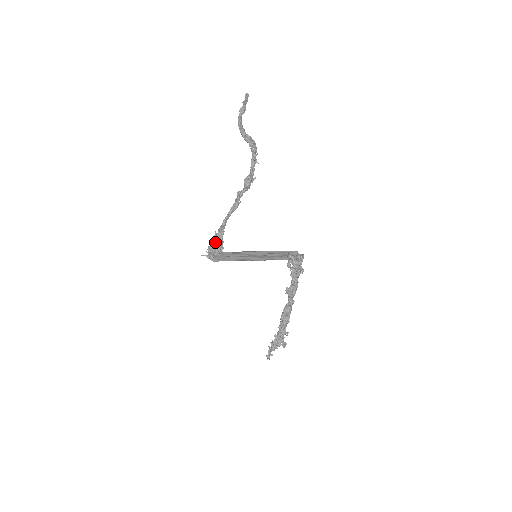
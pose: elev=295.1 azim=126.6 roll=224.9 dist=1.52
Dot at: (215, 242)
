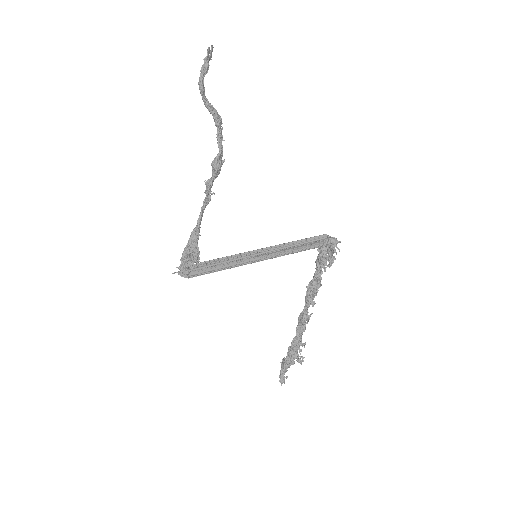
Dot at: (192, 251)
